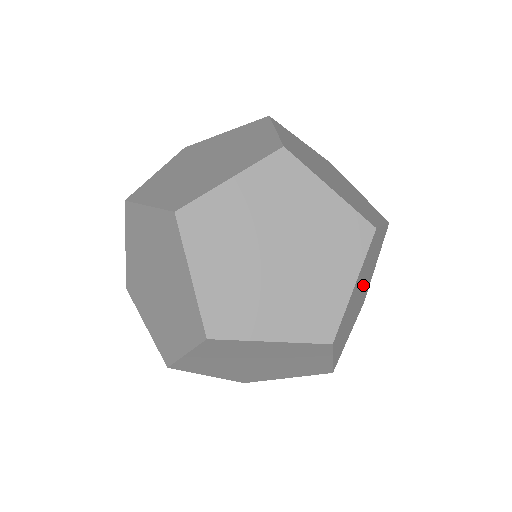
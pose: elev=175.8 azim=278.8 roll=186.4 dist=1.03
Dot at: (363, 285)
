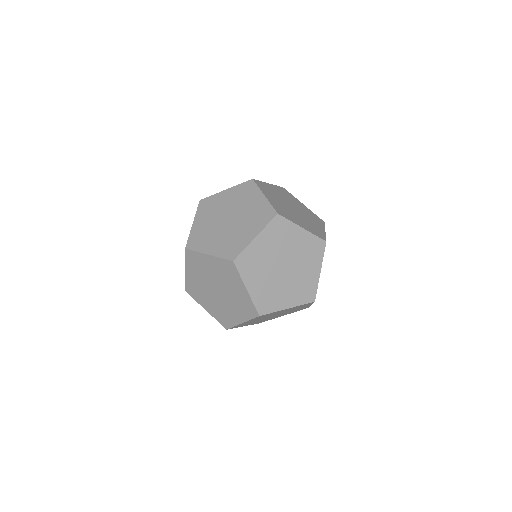
Dot at: (288, 264)
